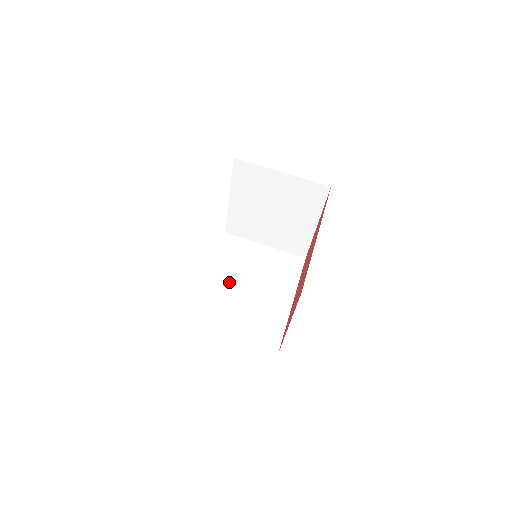
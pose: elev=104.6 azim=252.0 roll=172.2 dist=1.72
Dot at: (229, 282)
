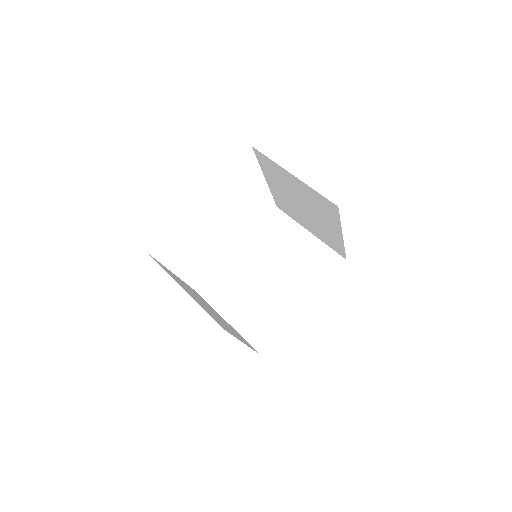
Dot at: (253, 264)
